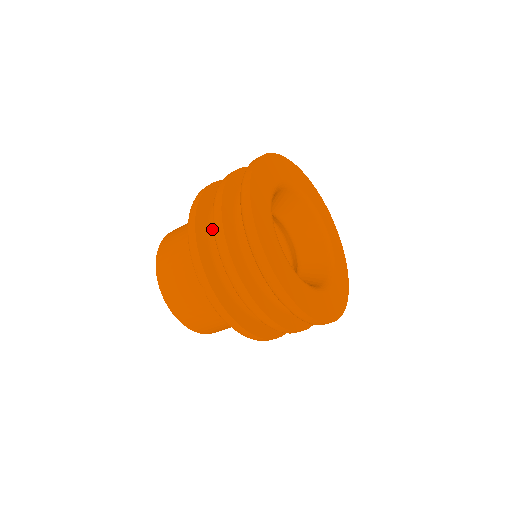
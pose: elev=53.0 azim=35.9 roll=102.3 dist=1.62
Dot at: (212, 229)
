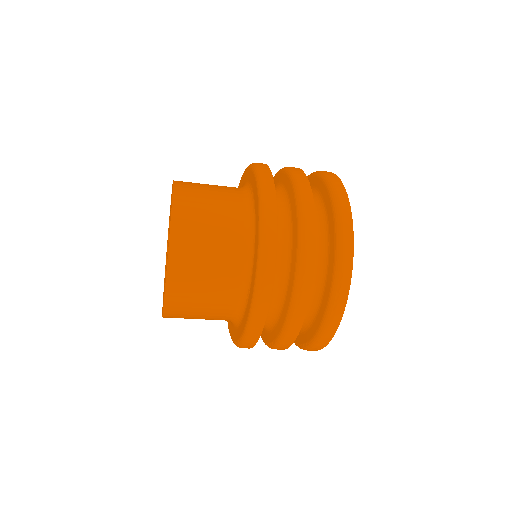
Dot at: occluded
